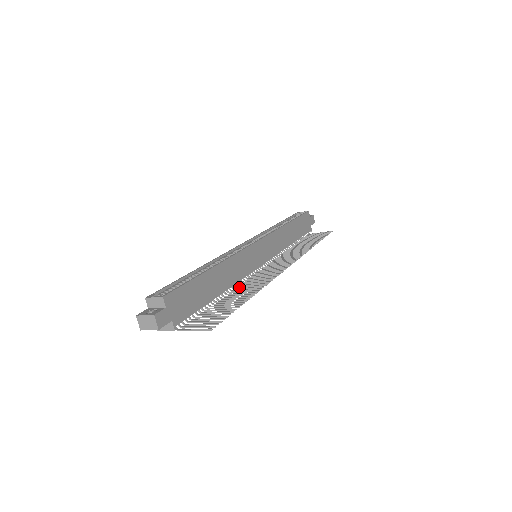
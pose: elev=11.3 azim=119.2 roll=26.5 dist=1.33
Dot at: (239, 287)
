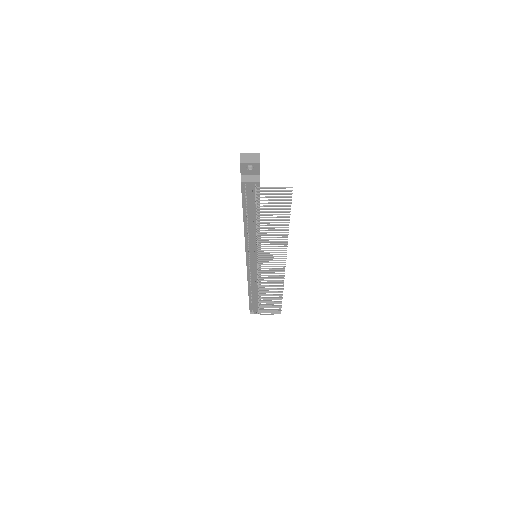
Dot at: (262, 241)
